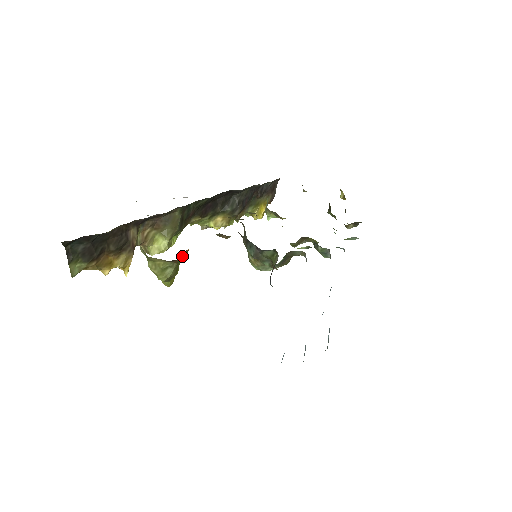
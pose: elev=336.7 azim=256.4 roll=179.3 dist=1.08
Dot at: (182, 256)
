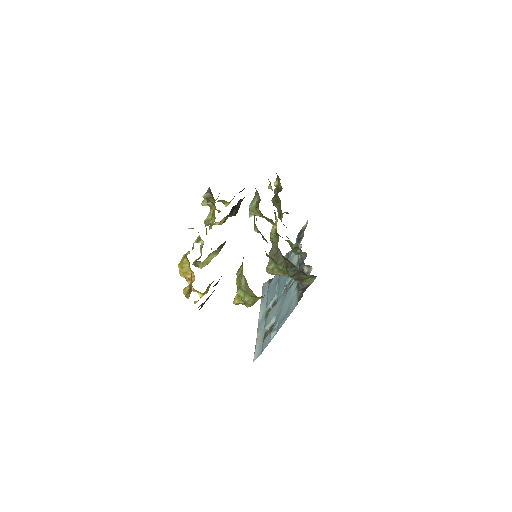
Dot at: occluded
